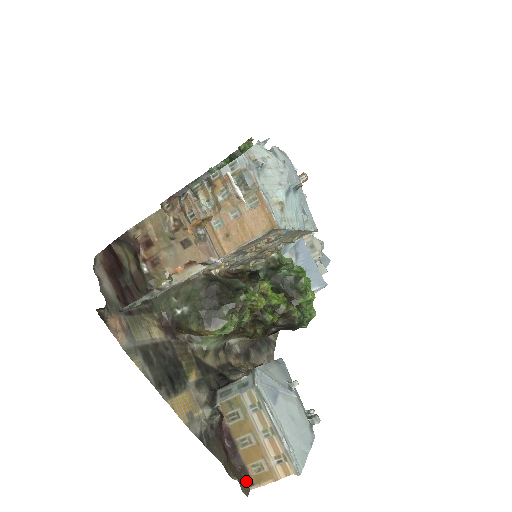
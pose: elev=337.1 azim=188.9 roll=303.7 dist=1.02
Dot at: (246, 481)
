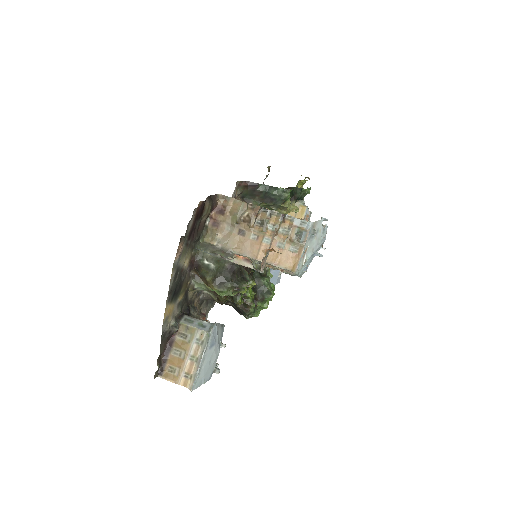
Dot at: (160, 371)
